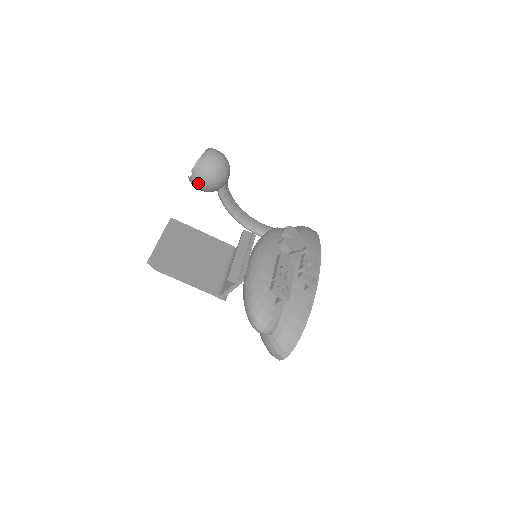
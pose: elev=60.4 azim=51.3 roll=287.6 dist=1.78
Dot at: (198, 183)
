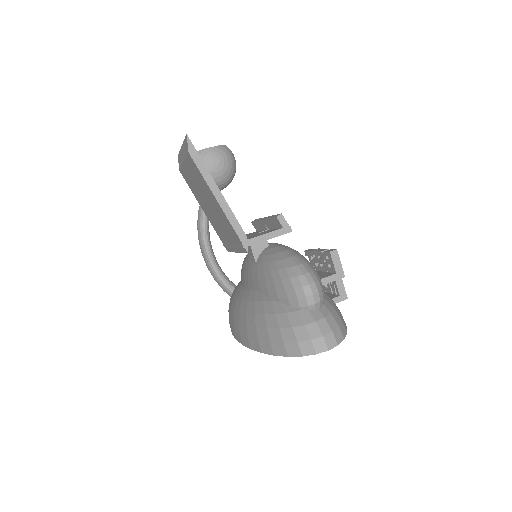
Dot at: (208, 160)
